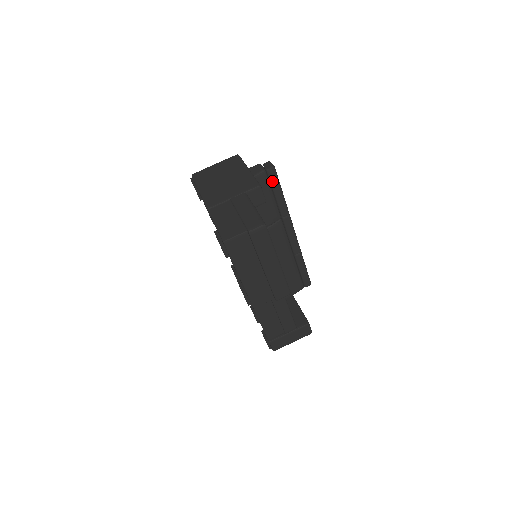
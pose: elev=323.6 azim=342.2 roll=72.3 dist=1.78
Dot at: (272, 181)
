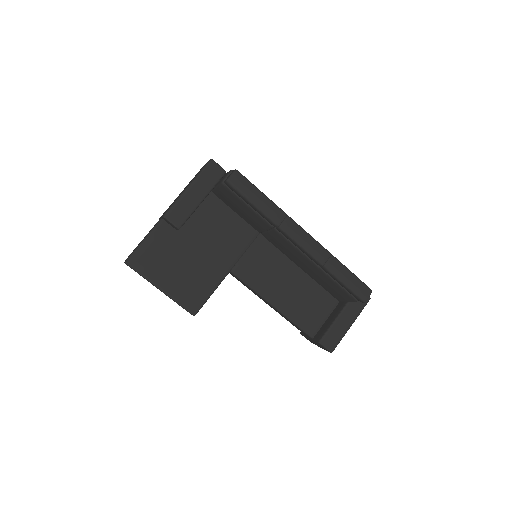
Dot at: (236, 193)
